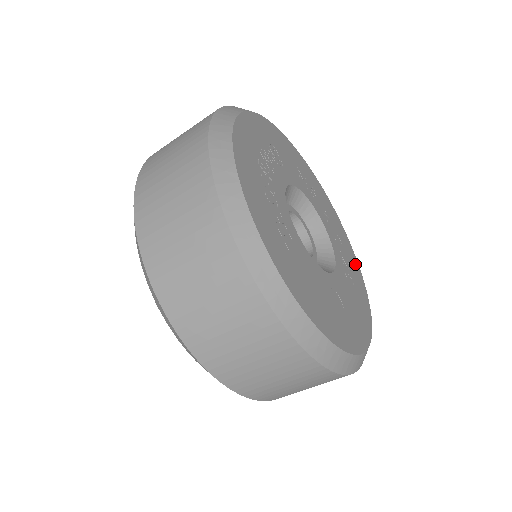
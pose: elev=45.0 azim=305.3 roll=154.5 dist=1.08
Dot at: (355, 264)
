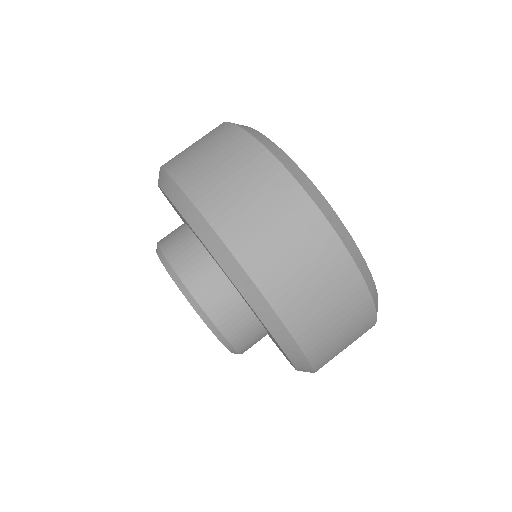
Dot at: occluded
